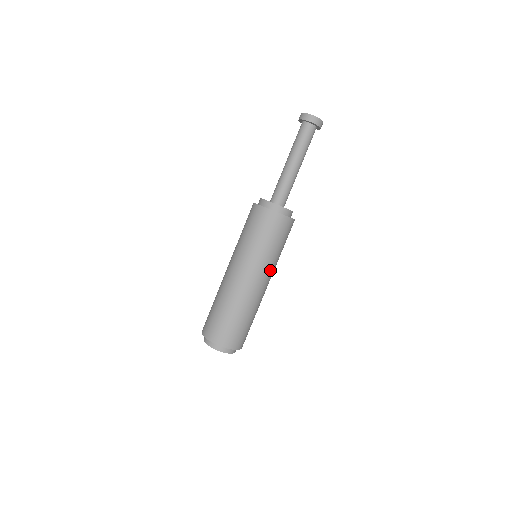
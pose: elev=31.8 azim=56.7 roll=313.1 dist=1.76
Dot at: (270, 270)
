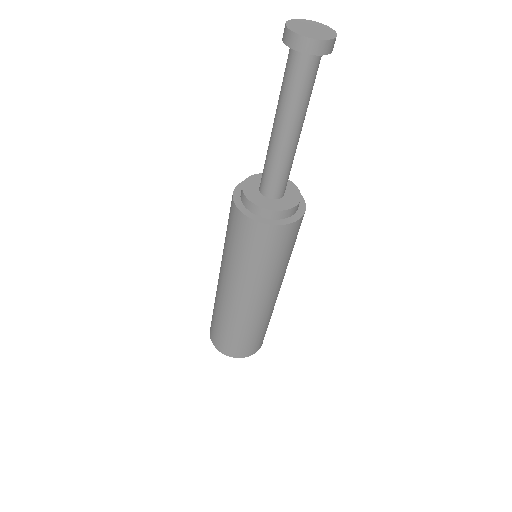
Dot at: (269, 285)
